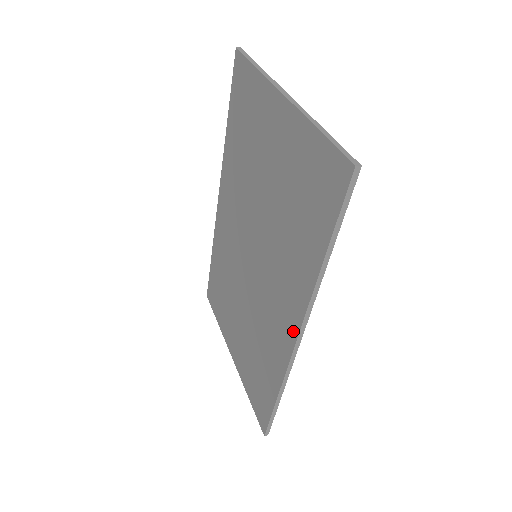
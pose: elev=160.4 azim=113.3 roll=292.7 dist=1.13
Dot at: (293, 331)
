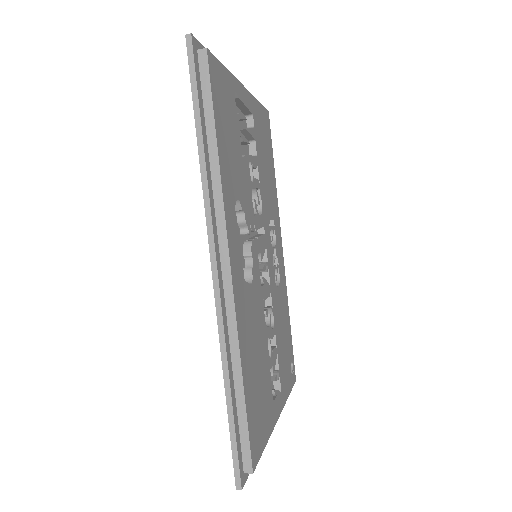
Dot at: occluded
